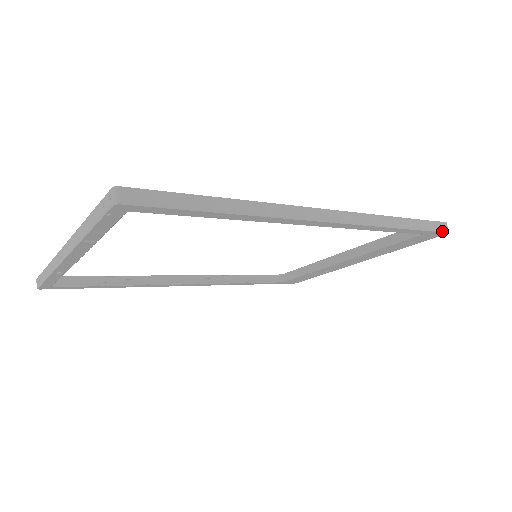
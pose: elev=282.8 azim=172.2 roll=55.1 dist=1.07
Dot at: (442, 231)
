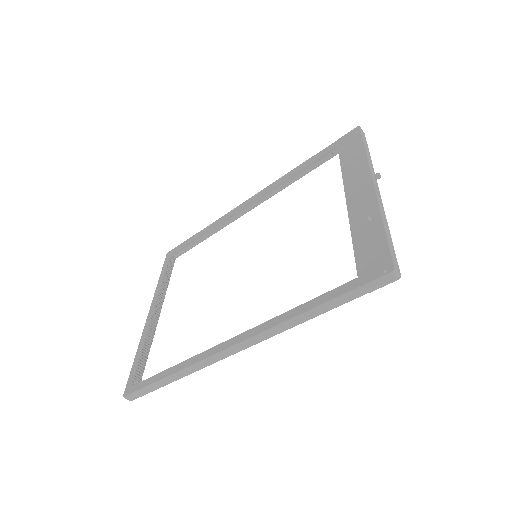
Dot at: (384, 285)
